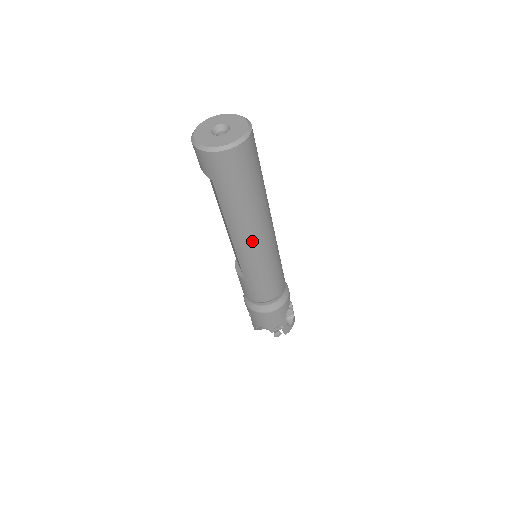
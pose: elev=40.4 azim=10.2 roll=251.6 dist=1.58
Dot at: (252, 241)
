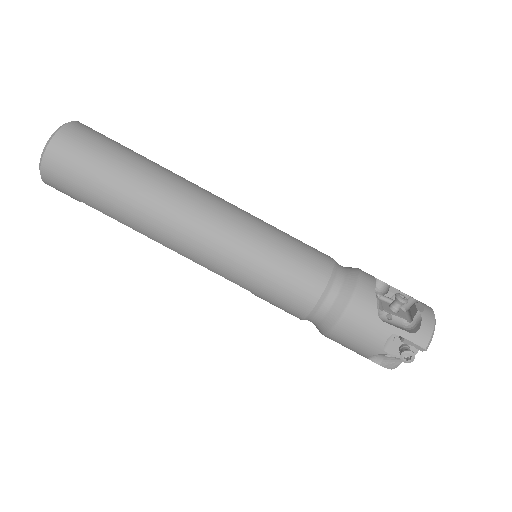
Dot at: (183, 235)
